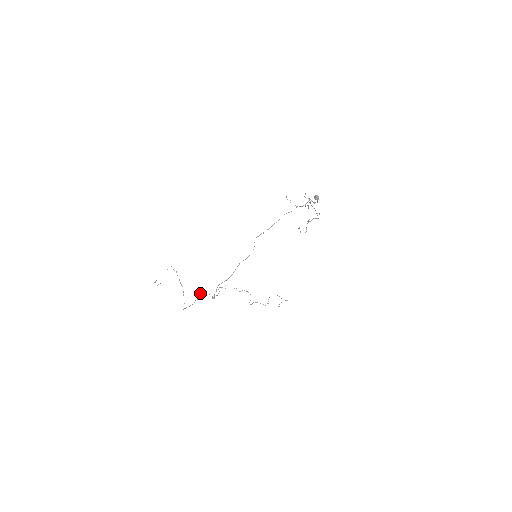
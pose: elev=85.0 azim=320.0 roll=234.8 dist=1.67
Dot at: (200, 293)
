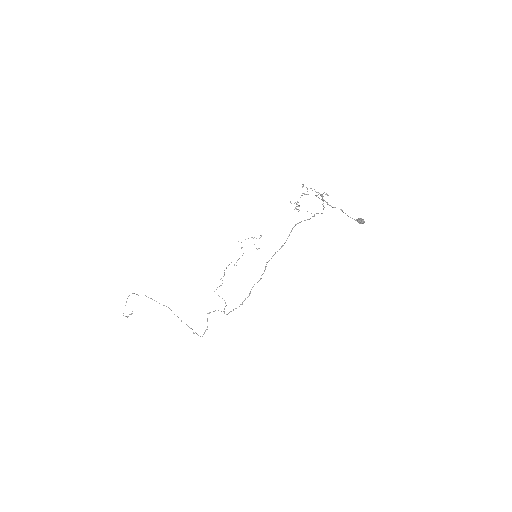
Dot at: occluded
